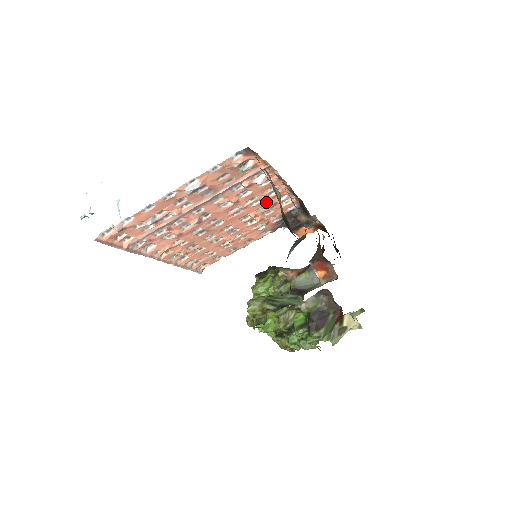
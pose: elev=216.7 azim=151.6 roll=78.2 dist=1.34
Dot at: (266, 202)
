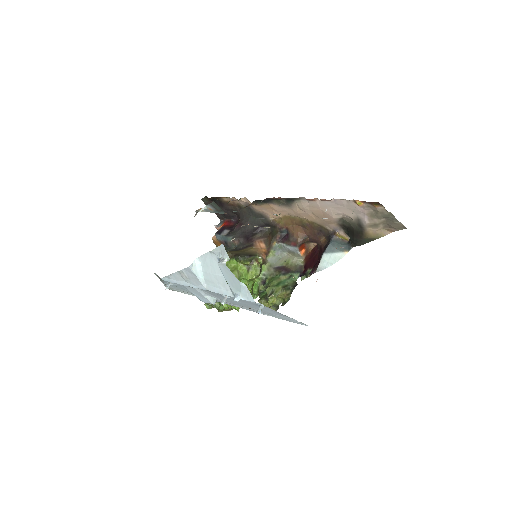
Dot at: occluded
